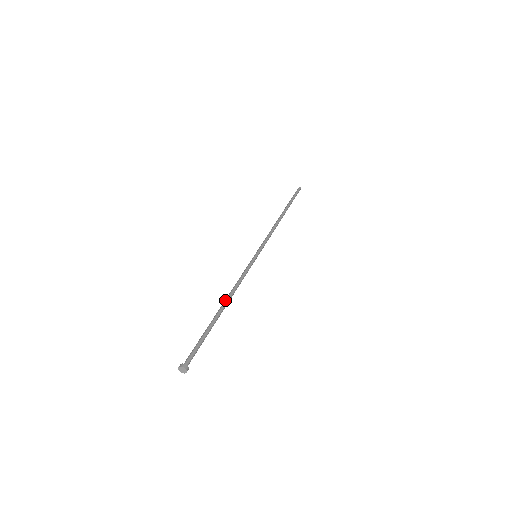
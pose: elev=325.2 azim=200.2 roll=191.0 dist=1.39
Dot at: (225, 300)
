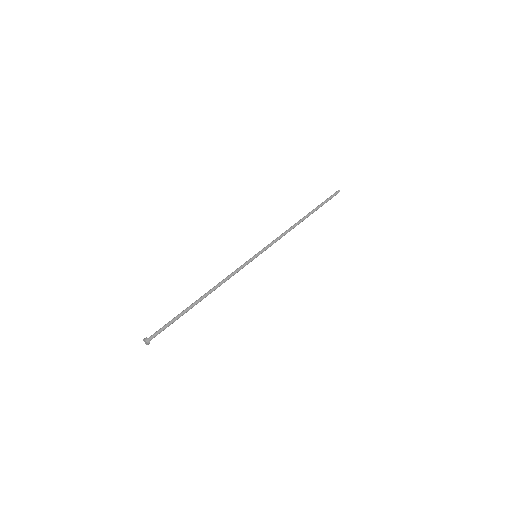
Dot at: (207, 292)
